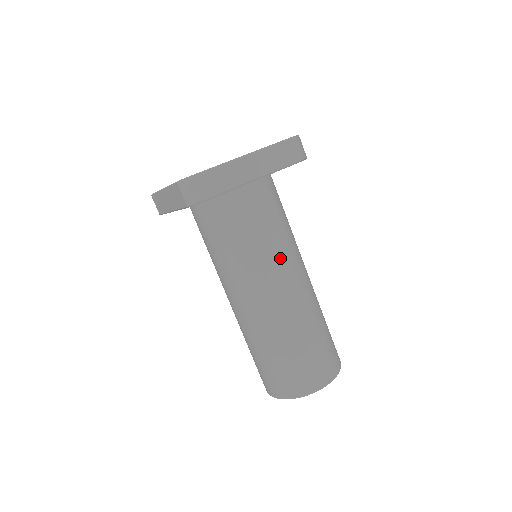
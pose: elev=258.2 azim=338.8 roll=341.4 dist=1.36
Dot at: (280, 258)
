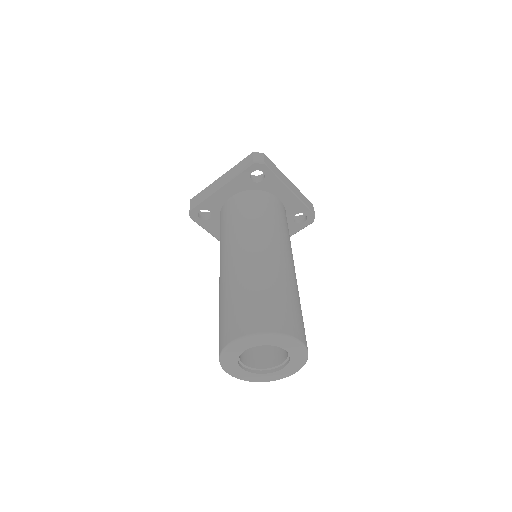
Dot at: (287, 242)
